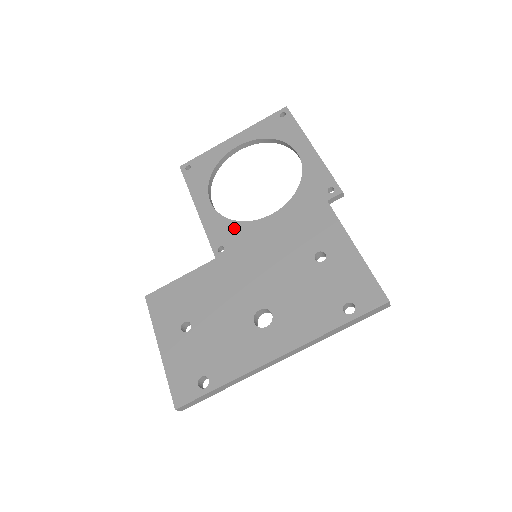
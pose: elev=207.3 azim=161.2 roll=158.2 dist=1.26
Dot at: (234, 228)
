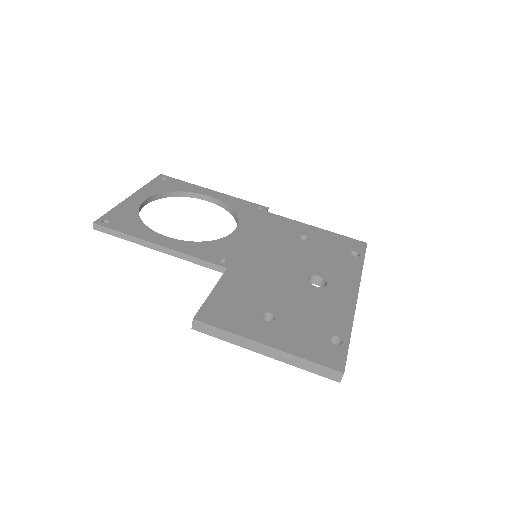
Dot at: (215, 245)
